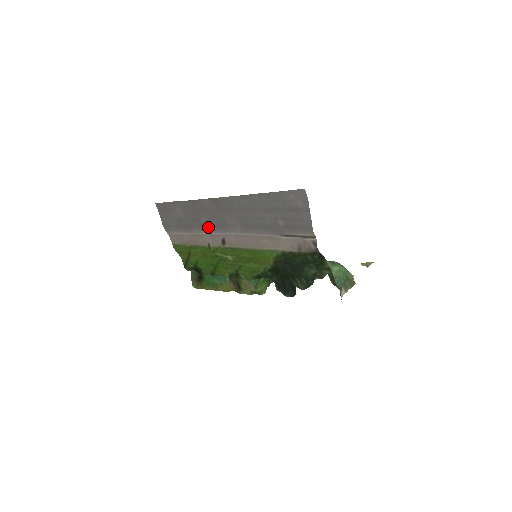
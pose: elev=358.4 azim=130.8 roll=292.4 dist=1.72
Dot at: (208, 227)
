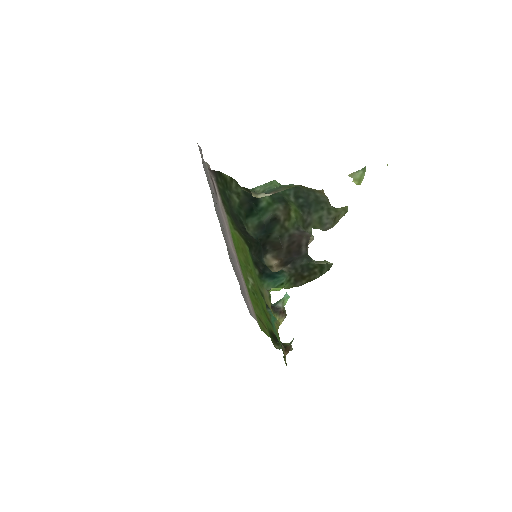
Dot at: occluded
